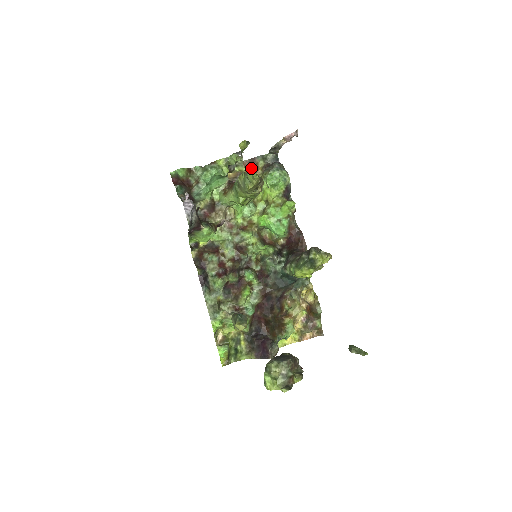
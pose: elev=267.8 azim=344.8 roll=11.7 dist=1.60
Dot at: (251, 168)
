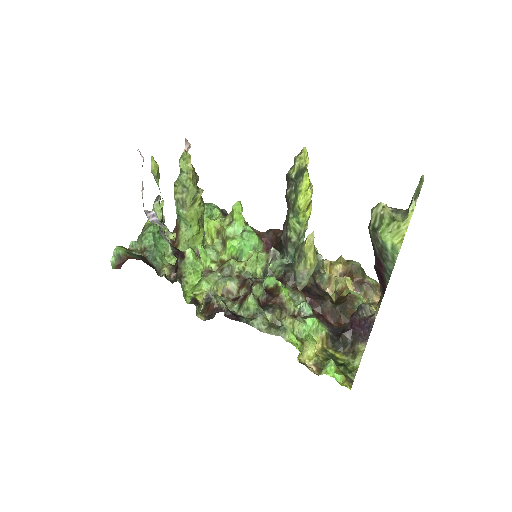
Dot at: occluded
